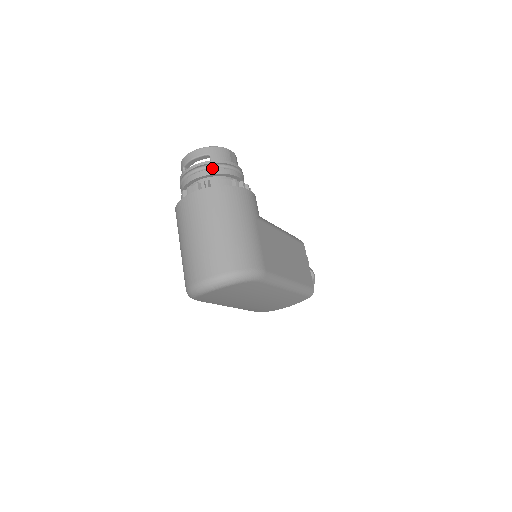
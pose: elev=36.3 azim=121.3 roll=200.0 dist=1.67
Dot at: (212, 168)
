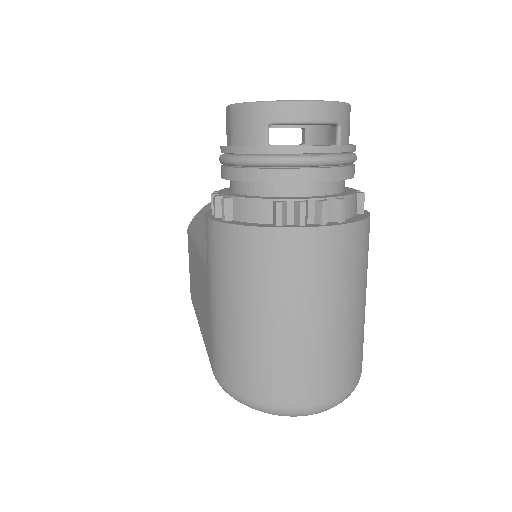
Dot at: (344, 164)
